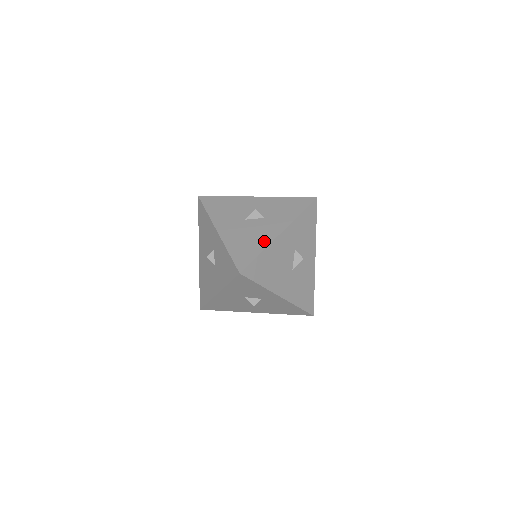
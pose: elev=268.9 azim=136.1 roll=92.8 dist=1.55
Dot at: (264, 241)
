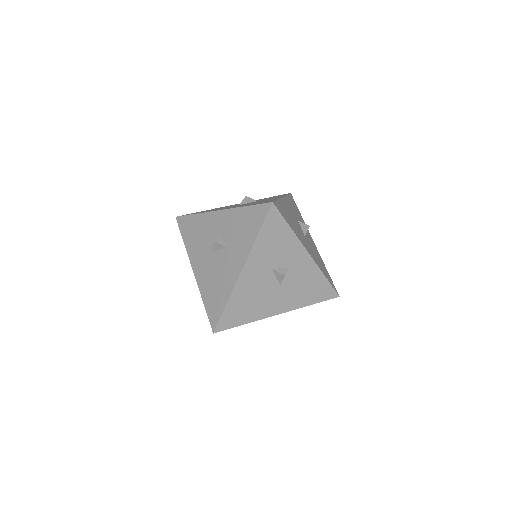
Dot at: (228, 286)
